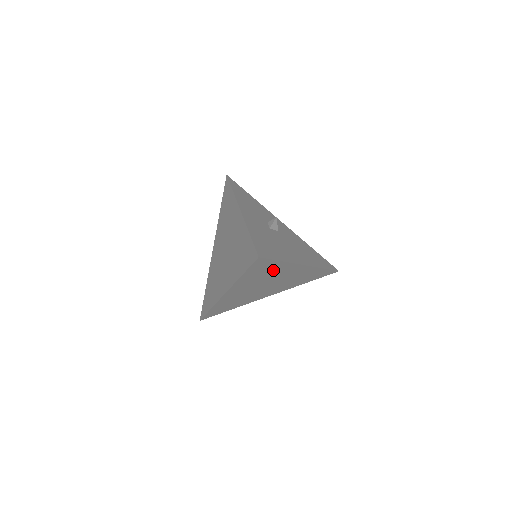
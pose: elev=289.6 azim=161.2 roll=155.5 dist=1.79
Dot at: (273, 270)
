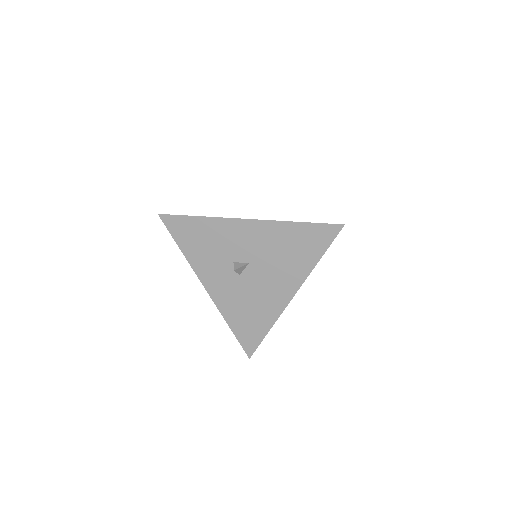
Dot at: occluded
